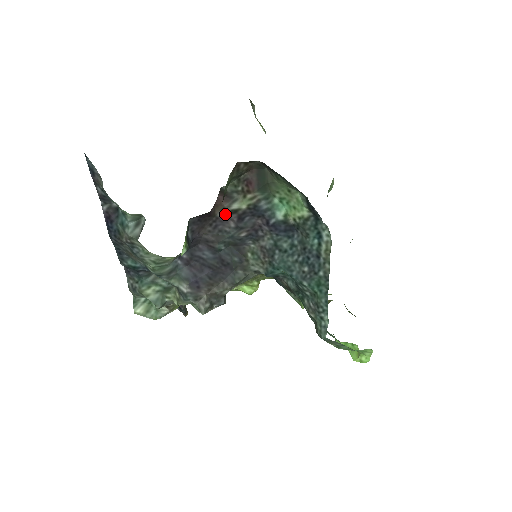
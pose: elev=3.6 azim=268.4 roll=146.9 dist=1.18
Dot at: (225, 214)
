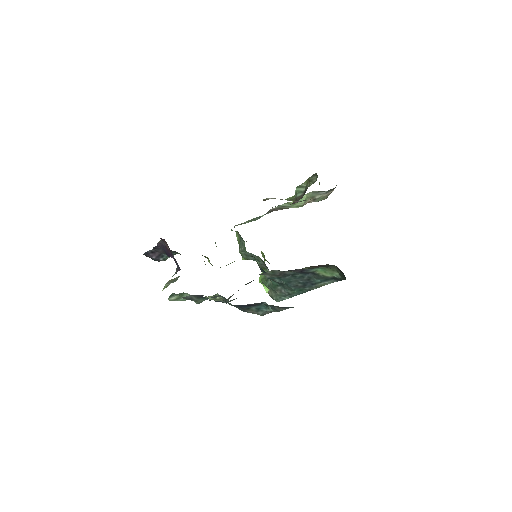
Dot at: occluded
